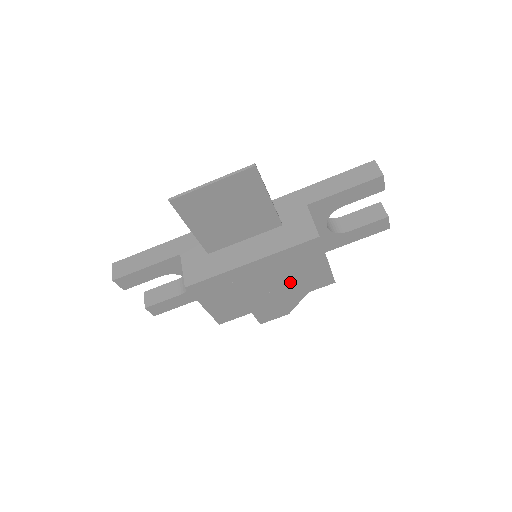
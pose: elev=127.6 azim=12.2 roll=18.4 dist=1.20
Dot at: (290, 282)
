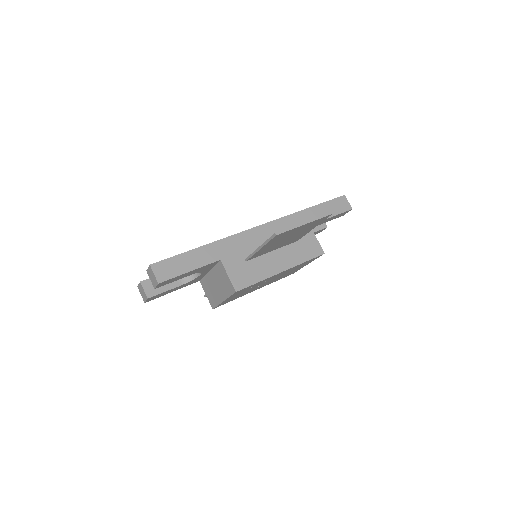
Dot at: (279, 277)
